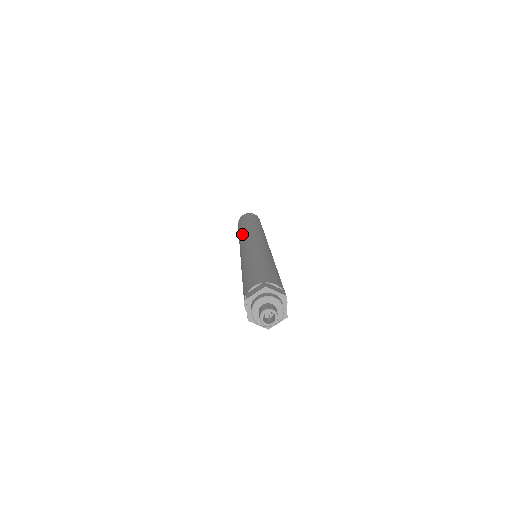
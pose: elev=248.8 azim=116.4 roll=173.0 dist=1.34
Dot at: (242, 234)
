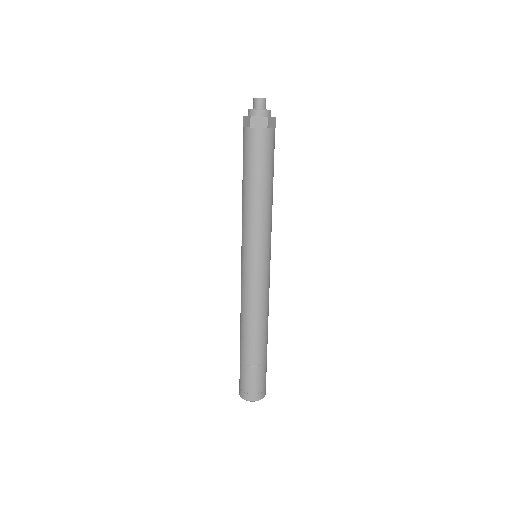
Dot at: occluded
